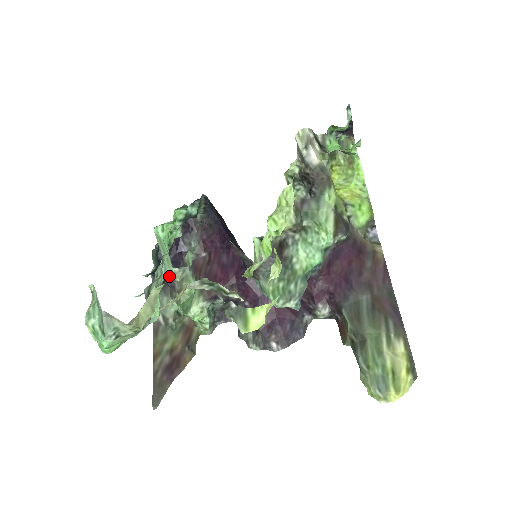
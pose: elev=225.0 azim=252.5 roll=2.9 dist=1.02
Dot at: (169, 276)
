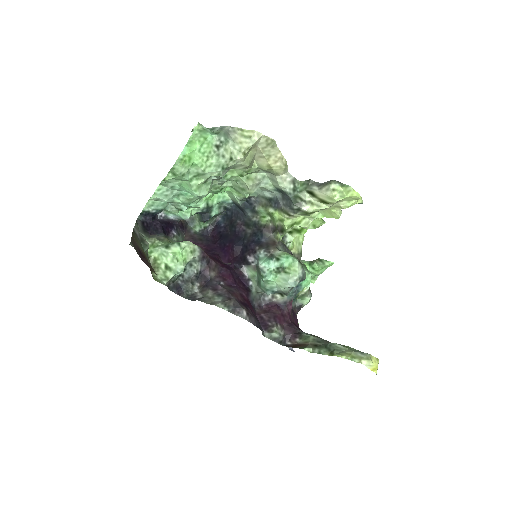
Dot at: (246, 178)
